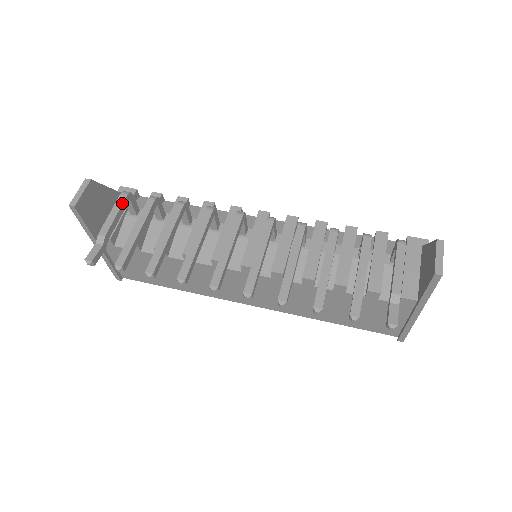
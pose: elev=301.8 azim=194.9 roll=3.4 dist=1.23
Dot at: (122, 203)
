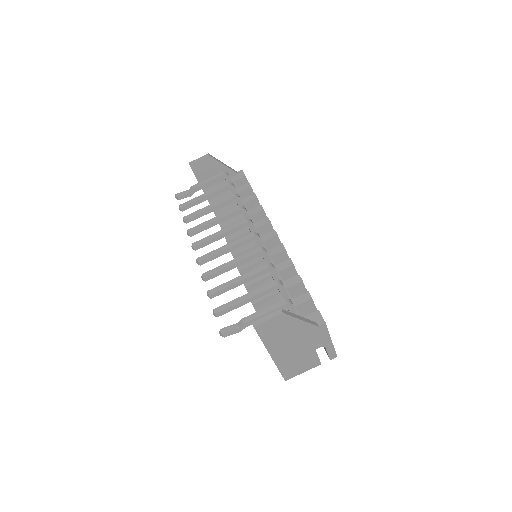
Dot at: (217, 177)
